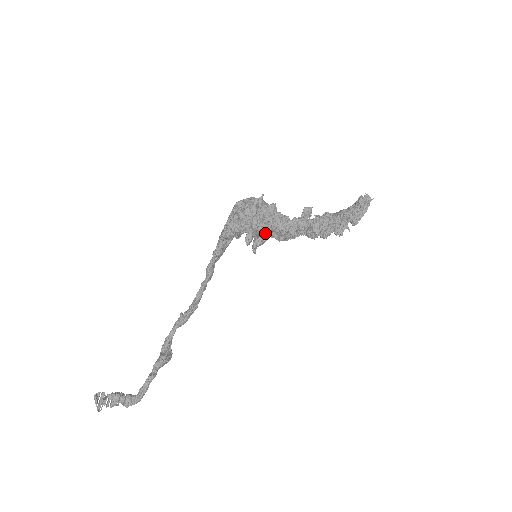
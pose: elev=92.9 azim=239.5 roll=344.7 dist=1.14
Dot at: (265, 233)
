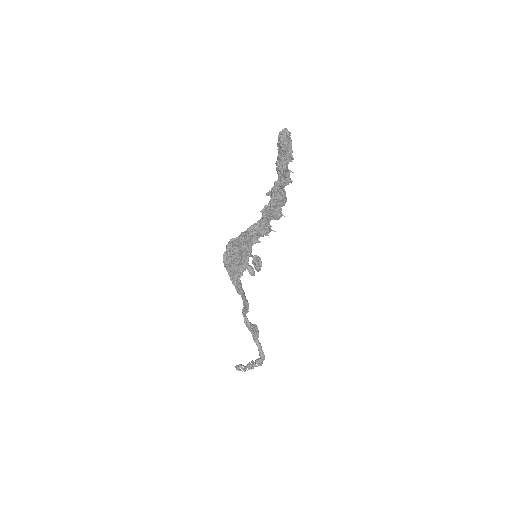
Dot at: (257, 258)
